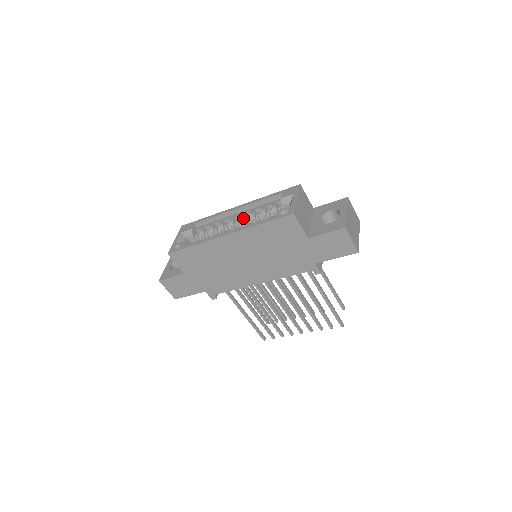
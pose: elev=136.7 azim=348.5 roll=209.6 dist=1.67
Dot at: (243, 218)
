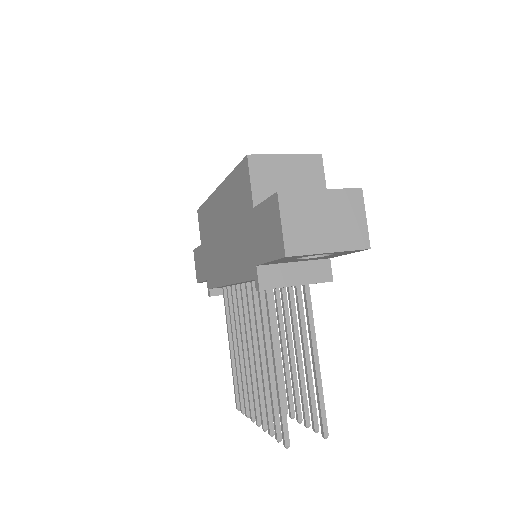
Dot at: occluded
